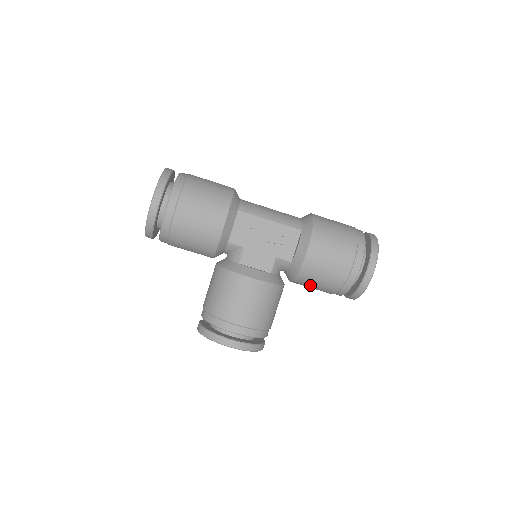
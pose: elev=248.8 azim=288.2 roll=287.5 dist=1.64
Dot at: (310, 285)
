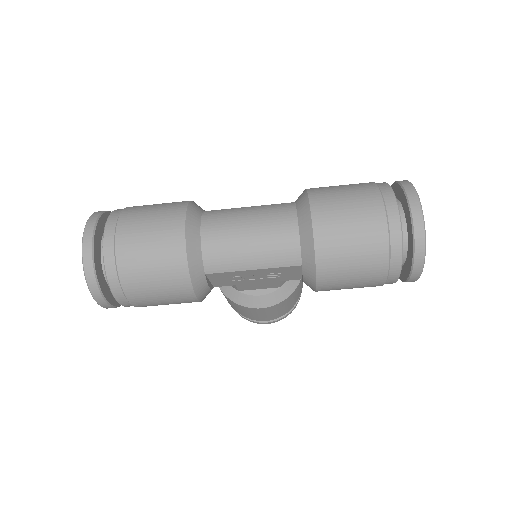
Dot at: occluded
